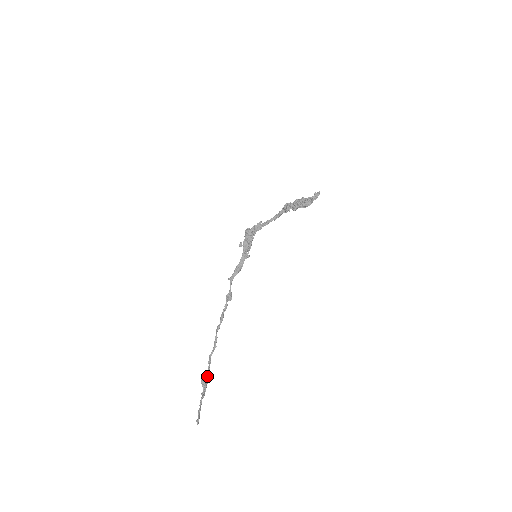
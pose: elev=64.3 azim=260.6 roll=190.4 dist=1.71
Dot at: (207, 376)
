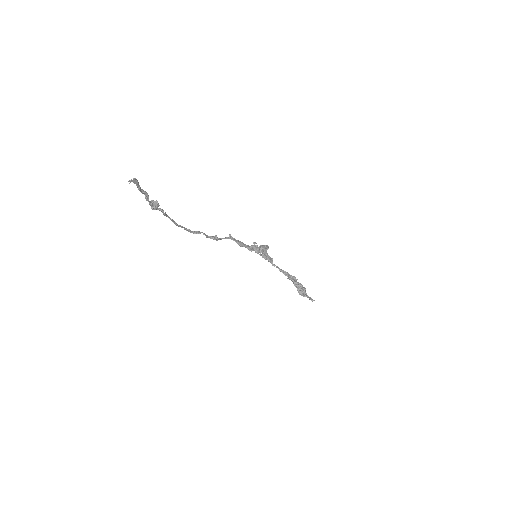
Dot at: (157, 209)
